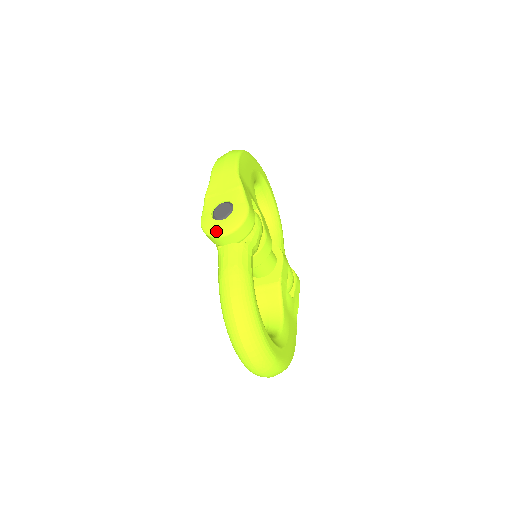
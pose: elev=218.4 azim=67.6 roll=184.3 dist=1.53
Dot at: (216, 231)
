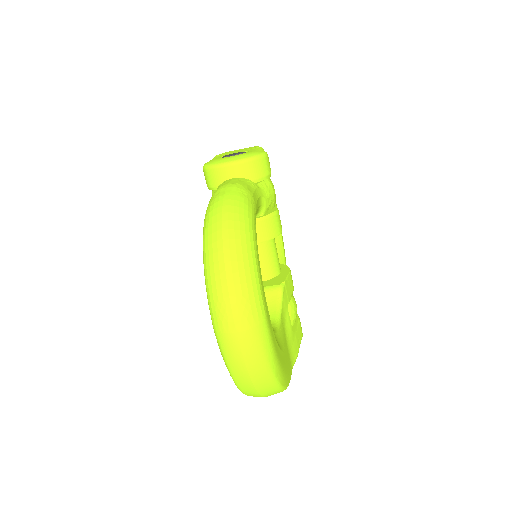
Dot at: (222, 161)
